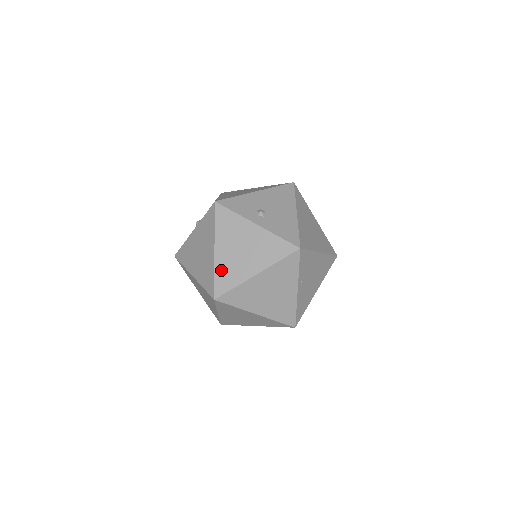
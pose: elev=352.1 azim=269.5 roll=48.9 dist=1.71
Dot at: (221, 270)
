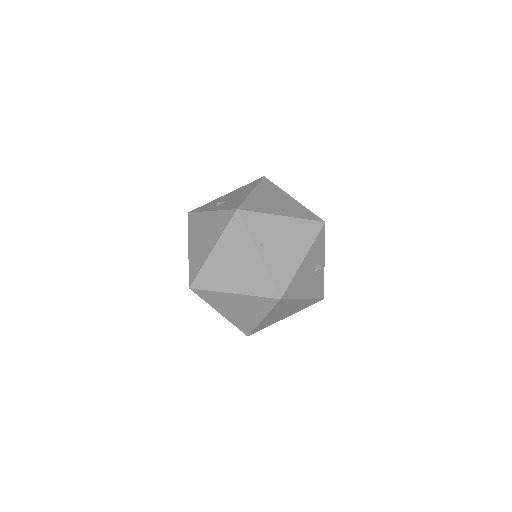
Dot at: (192, 261)
